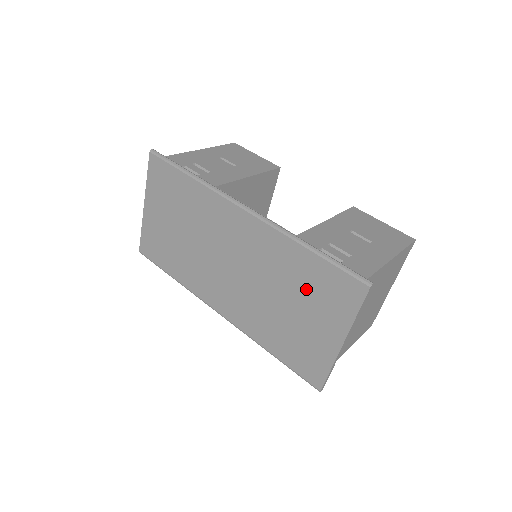
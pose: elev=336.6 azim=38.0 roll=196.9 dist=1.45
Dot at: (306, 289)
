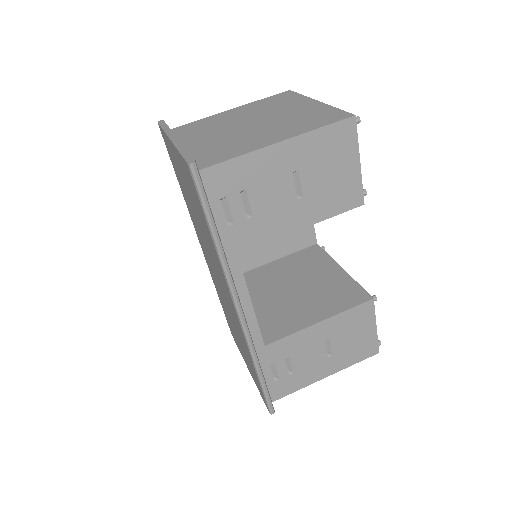
Dot at: (246, 355)
